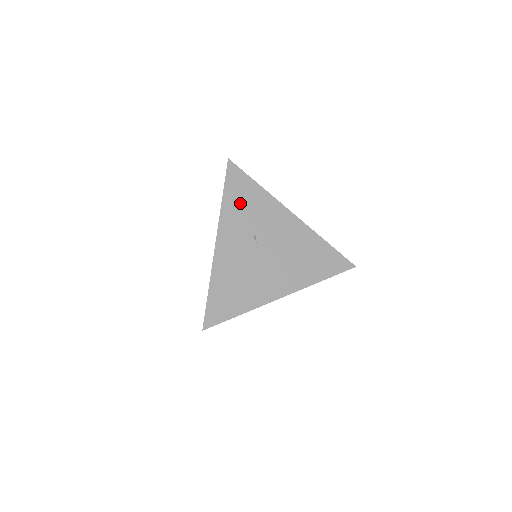
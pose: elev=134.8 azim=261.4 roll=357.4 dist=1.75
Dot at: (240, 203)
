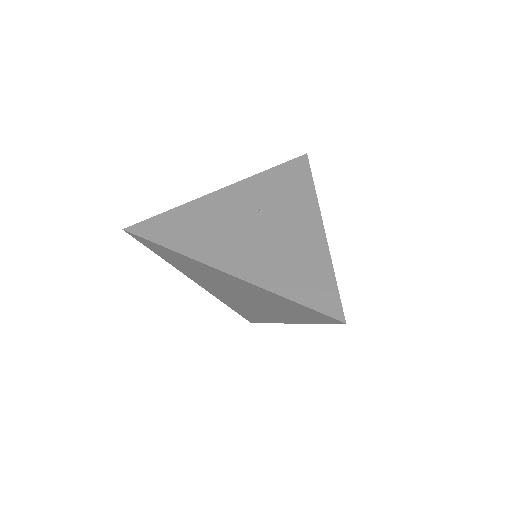
Dot at: (279, 182)
